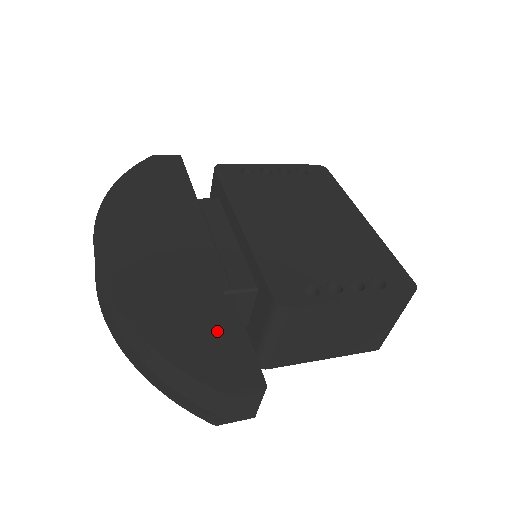
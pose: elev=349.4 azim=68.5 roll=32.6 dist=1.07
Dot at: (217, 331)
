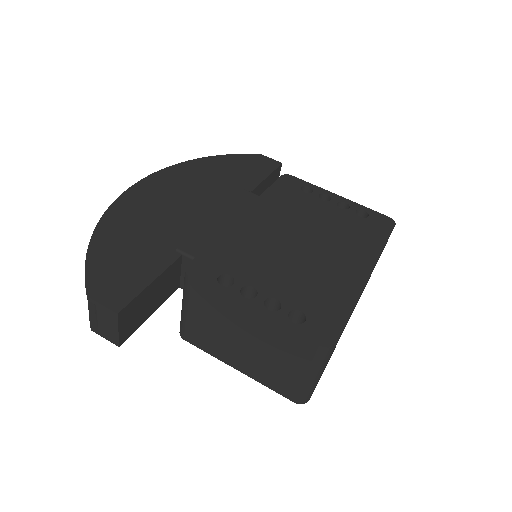
Dot at: (137, 265)
